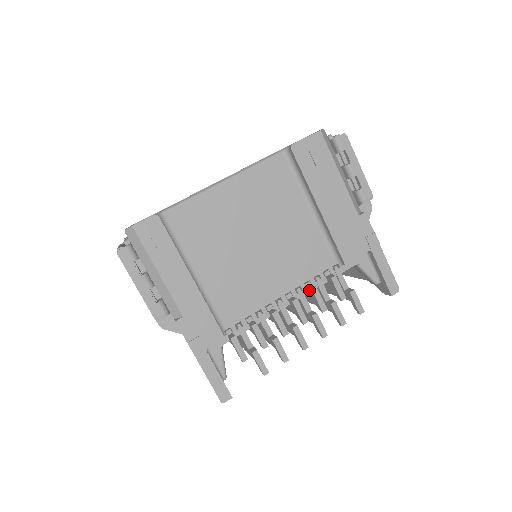
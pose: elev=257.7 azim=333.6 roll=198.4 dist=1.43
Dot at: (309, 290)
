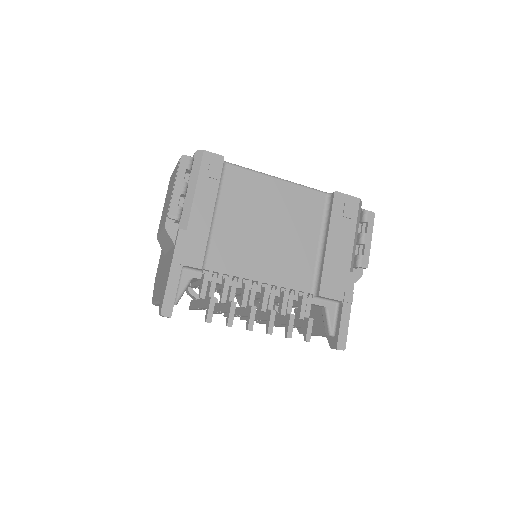
Dot at: (281, 293)
